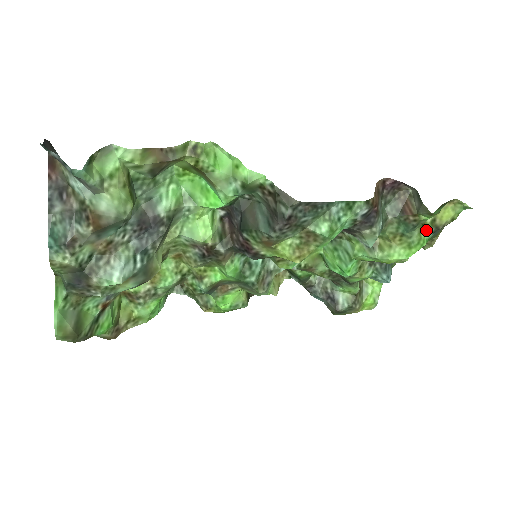
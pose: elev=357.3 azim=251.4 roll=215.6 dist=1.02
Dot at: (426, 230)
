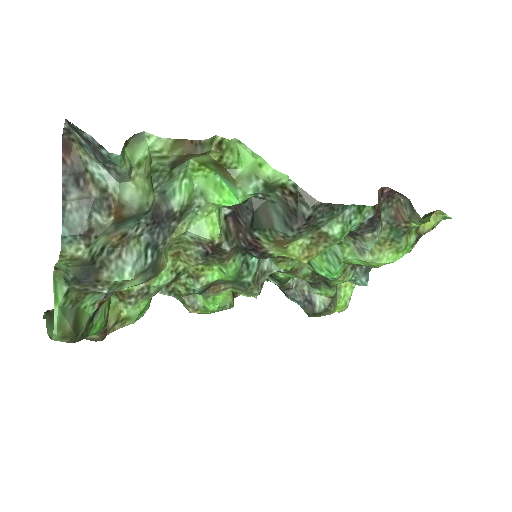
Dot at: (411, 237)
